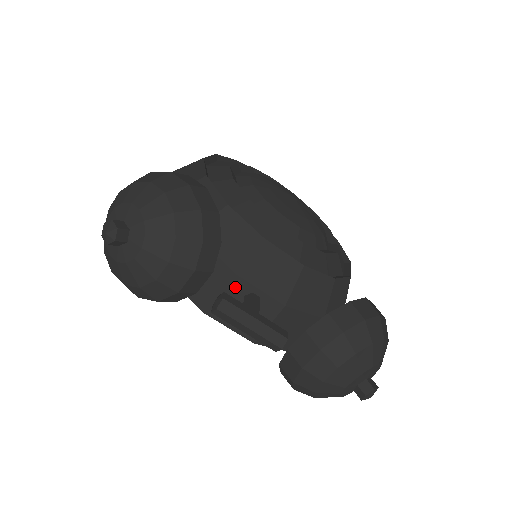
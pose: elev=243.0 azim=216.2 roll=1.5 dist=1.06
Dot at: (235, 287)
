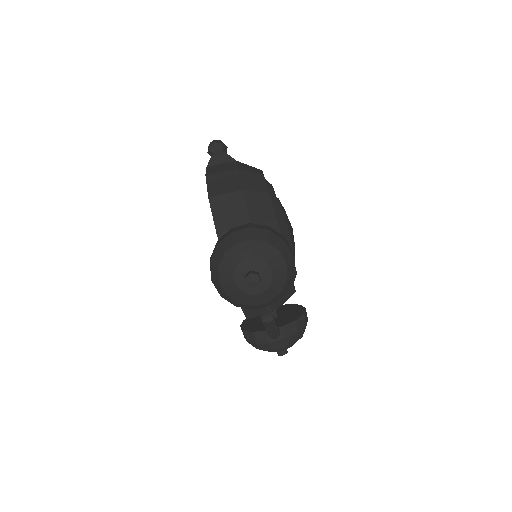
Dot at: occluded
